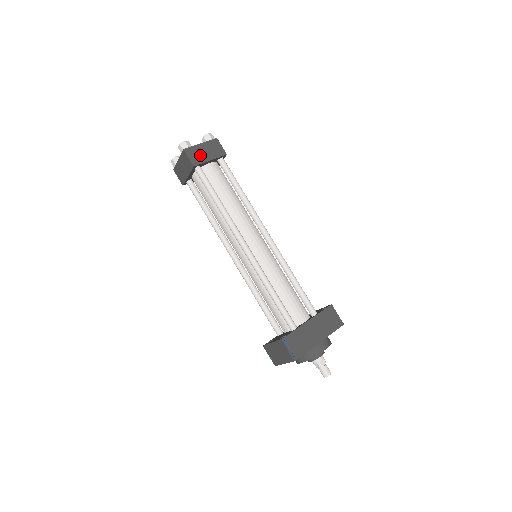
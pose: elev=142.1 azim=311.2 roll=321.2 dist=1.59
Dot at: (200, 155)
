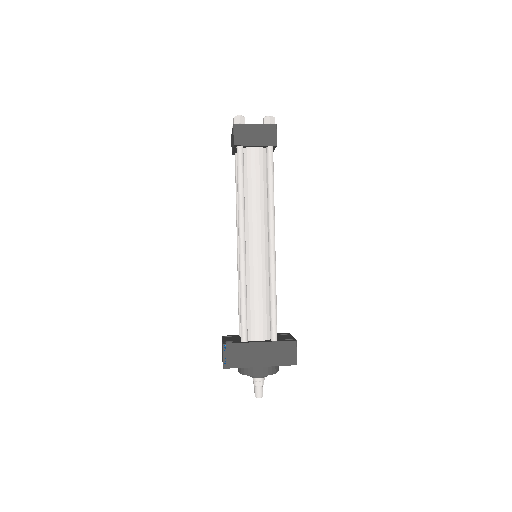
Dot at: (247, 136)
